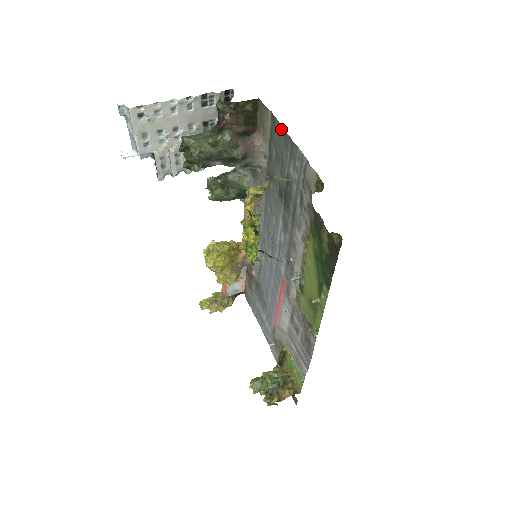
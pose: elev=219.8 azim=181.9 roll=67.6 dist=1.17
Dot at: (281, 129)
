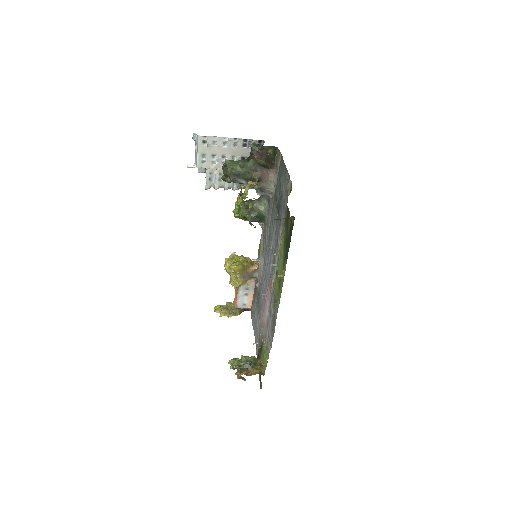
Dot at: (283, 162)
